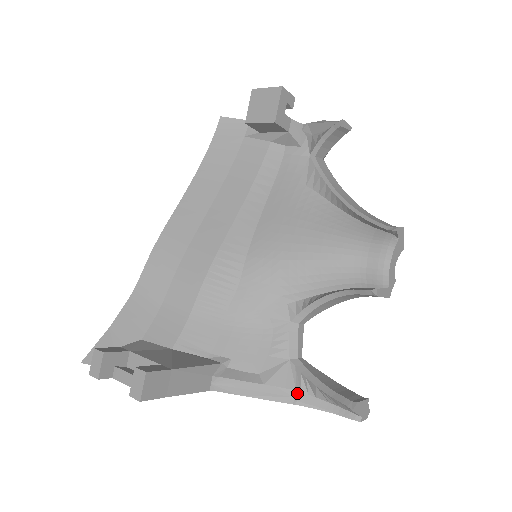
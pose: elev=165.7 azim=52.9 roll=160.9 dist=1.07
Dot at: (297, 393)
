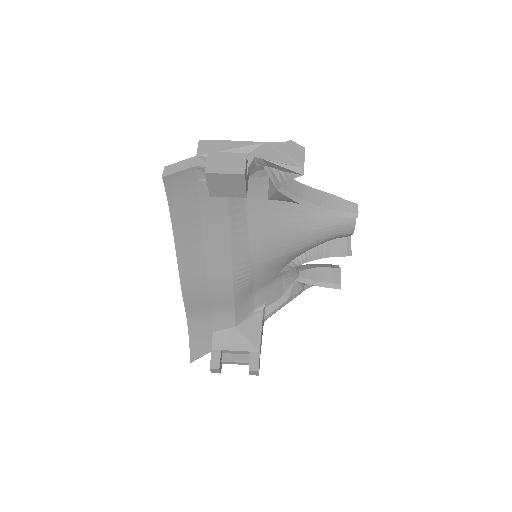
Dot at: (303, 288)
